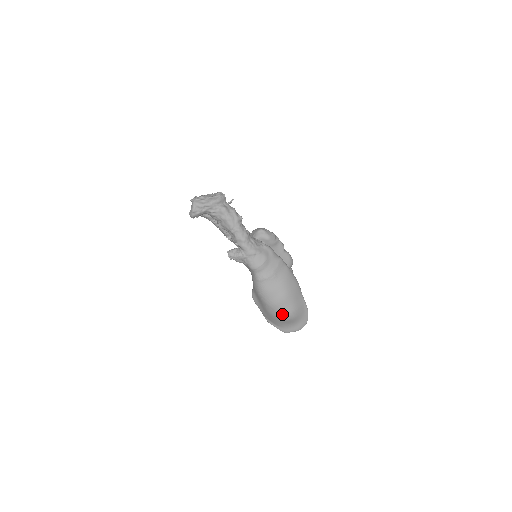
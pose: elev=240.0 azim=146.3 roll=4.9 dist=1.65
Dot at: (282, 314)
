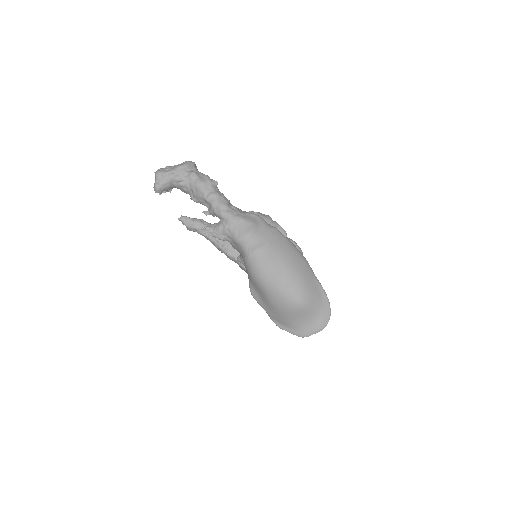
Dot at: (289, 299)
